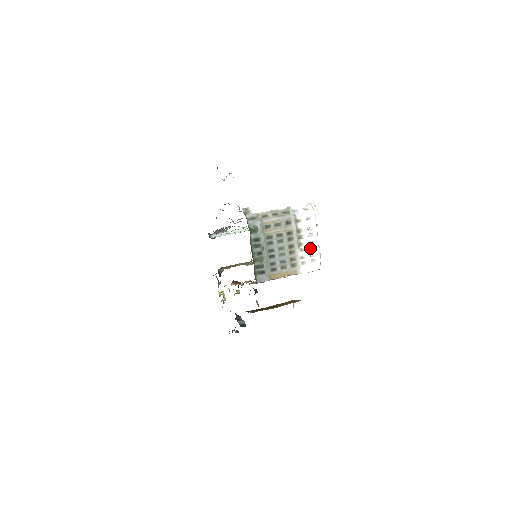
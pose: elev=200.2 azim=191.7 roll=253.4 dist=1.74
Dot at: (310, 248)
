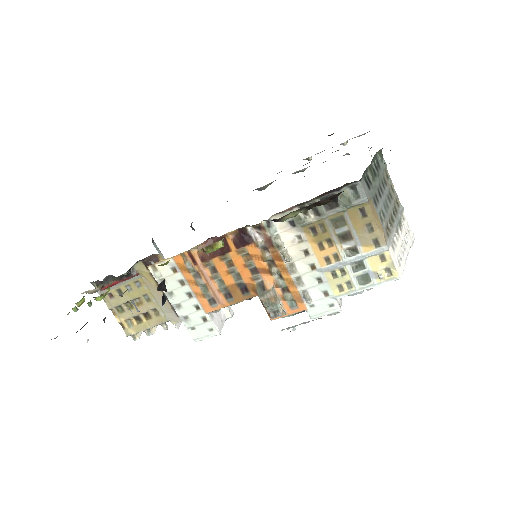
Dot at: (400, 248)
